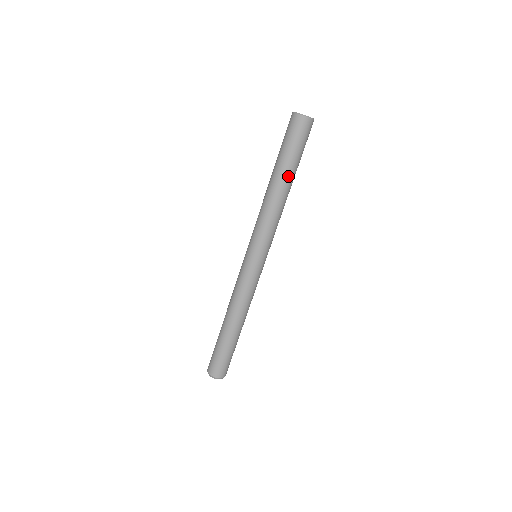
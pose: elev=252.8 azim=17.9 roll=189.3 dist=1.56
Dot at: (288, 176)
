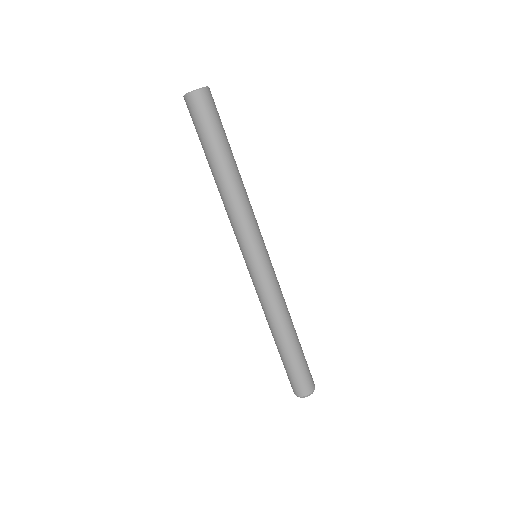
Dot at: (223, 160)
